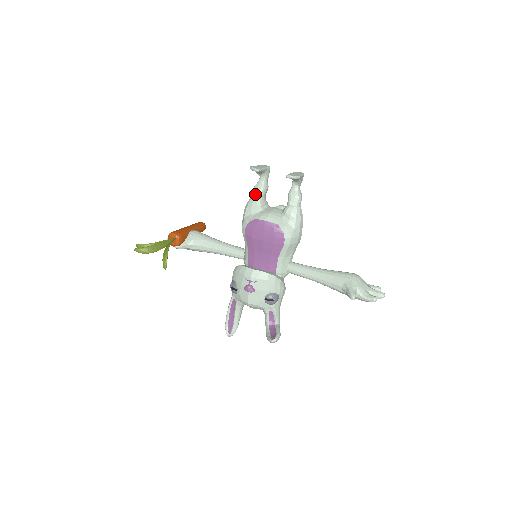
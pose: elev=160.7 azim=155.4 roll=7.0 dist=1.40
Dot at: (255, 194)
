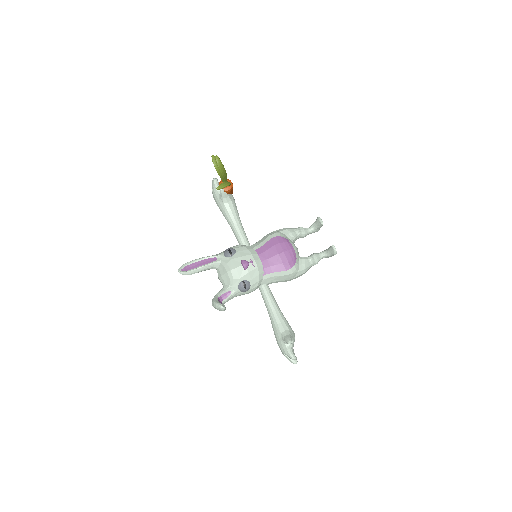
Dot at: (299, 230)
